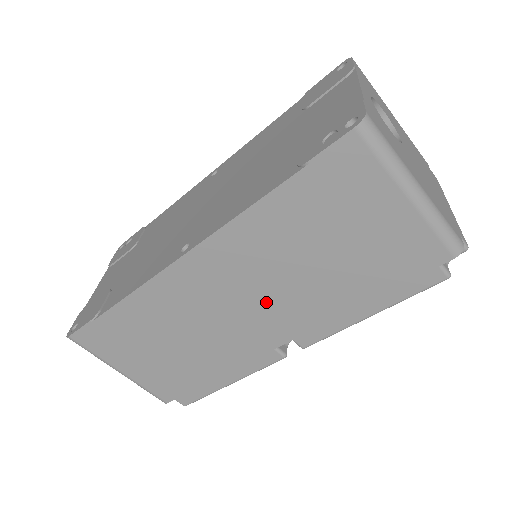
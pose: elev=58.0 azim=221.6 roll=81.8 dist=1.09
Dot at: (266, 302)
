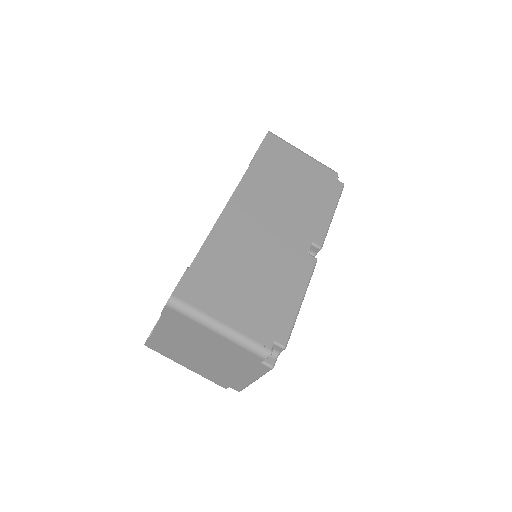
Dot at: (284, 219)
